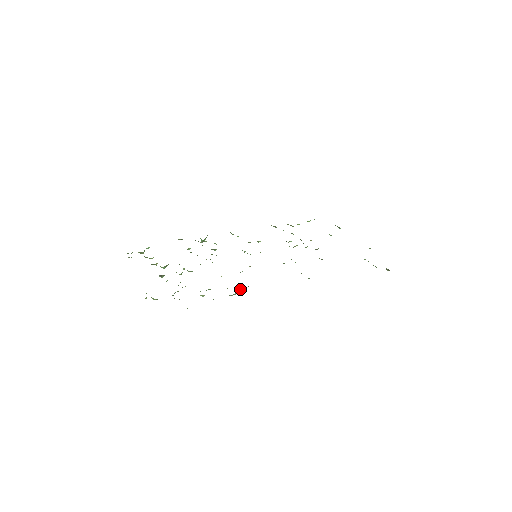
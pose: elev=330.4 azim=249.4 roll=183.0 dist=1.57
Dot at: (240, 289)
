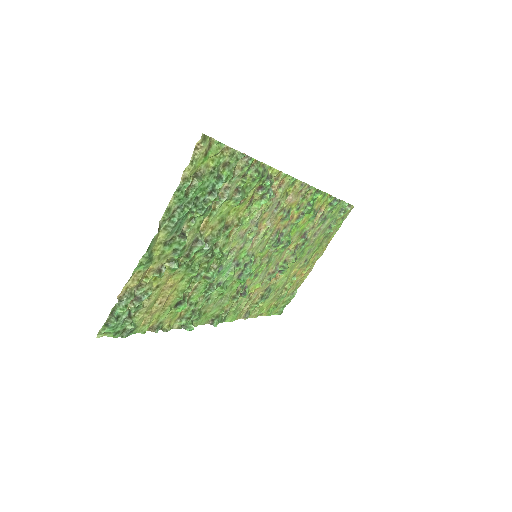
Dot at: (270, 188)
